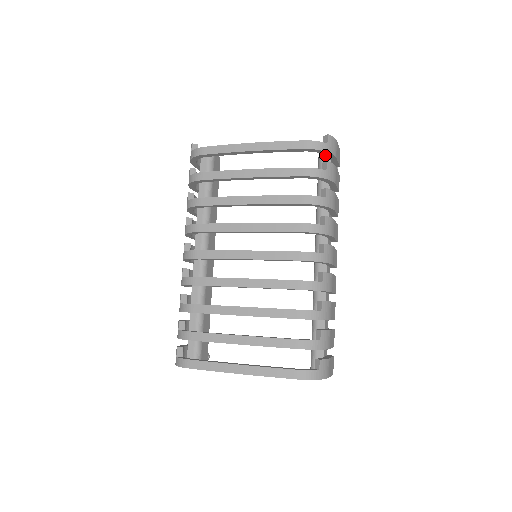
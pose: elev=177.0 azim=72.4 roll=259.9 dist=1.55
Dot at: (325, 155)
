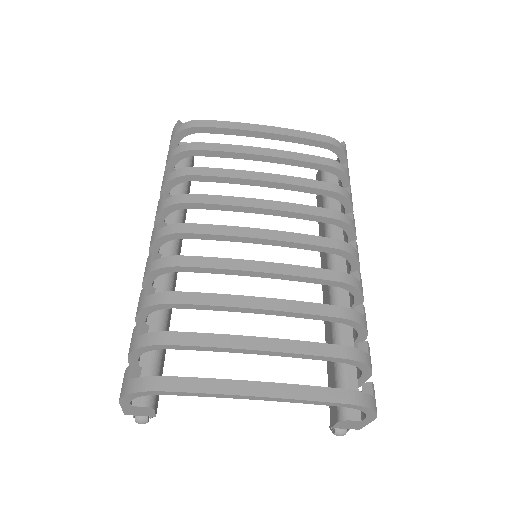
Dot at: occluded
